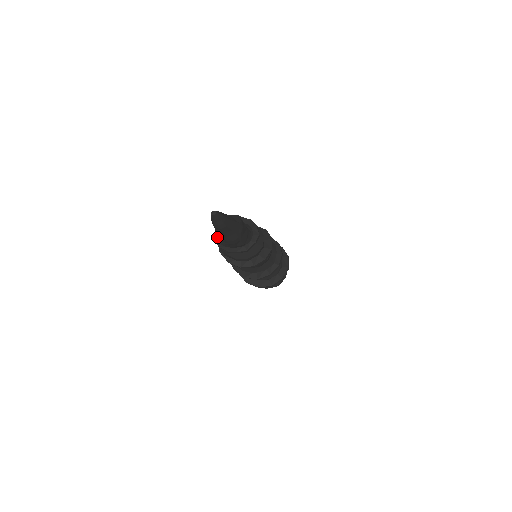
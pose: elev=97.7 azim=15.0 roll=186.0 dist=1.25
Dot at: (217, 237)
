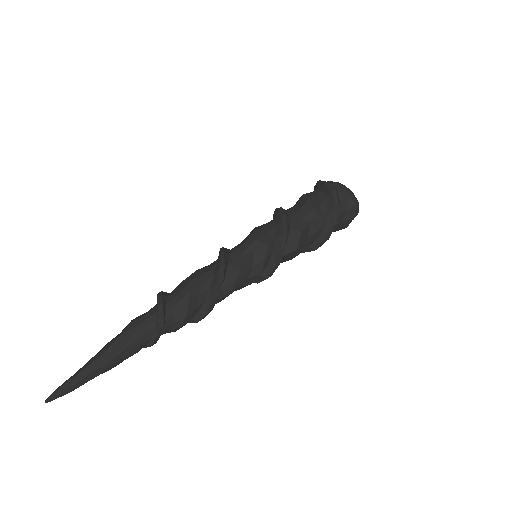
Dot at: occluded
